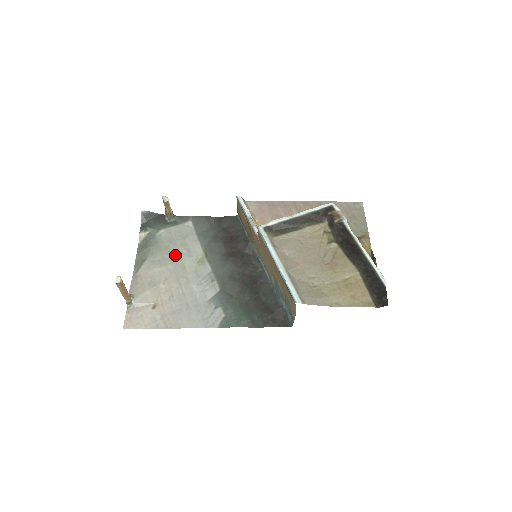
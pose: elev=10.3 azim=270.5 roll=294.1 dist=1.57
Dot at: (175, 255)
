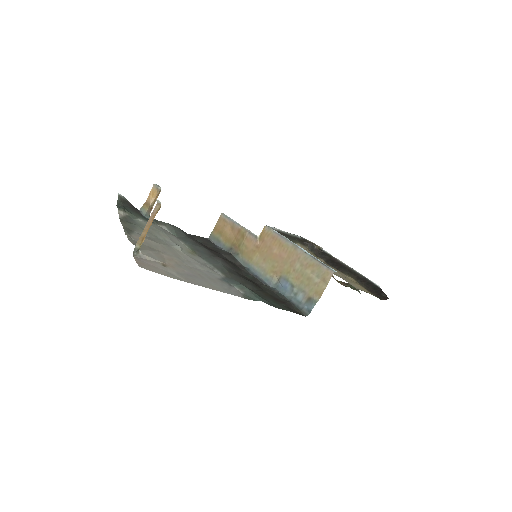
Dot at: (163, 240)
